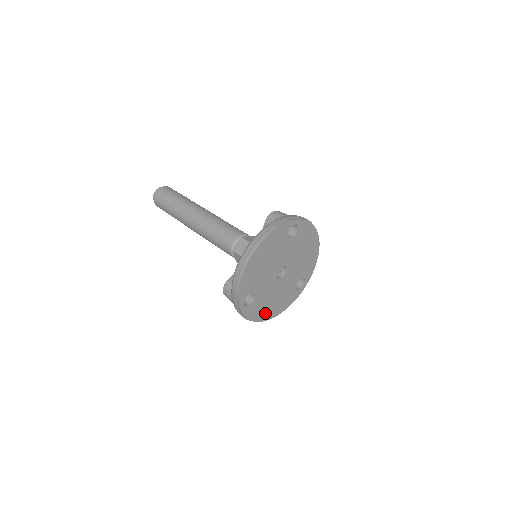
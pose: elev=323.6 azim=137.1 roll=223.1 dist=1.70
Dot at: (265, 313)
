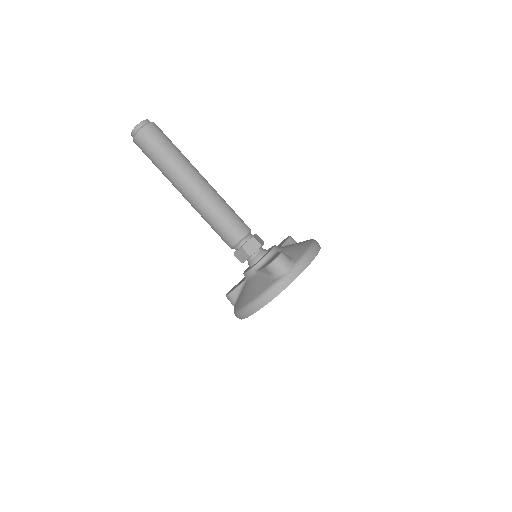
Dot at: occluded
